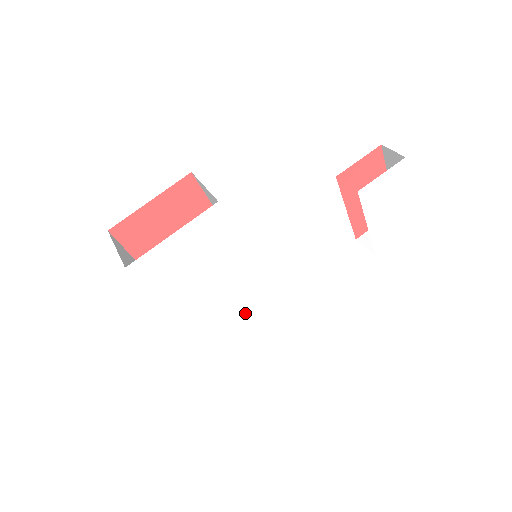
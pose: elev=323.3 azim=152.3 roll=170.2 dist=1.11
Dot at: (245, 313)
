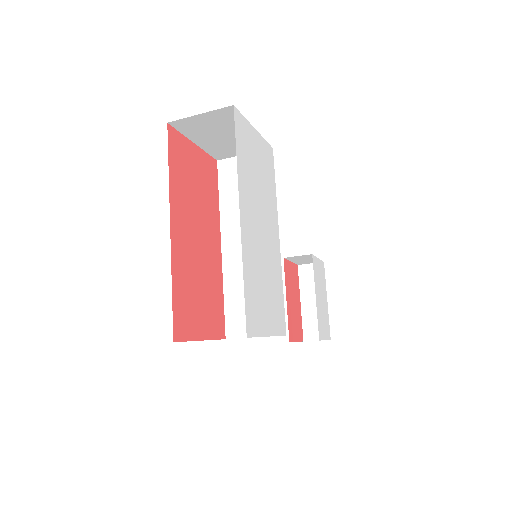
Dot at: (268, 280)
